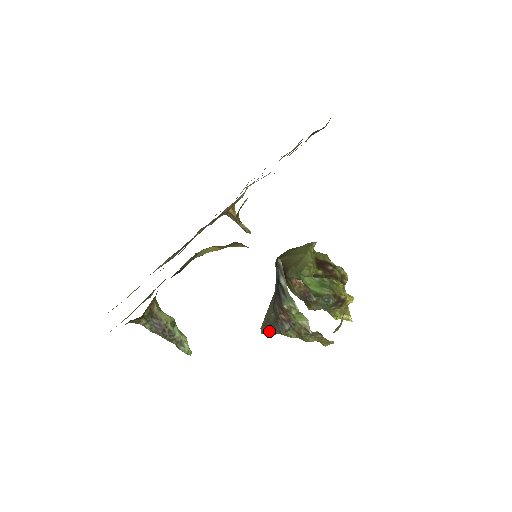
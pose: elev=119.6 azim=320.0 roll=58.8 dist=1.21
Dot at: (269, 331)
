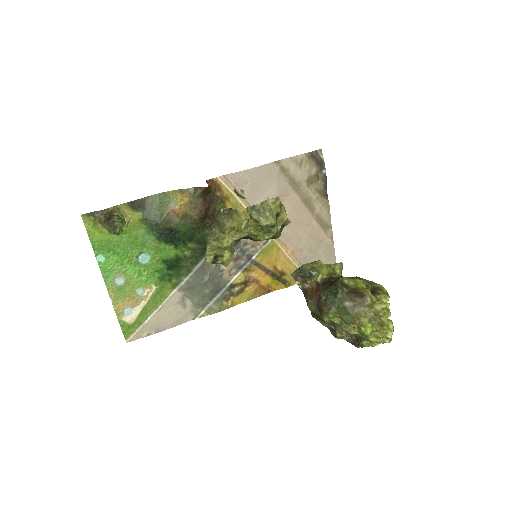
Dot at: (206, 246)
